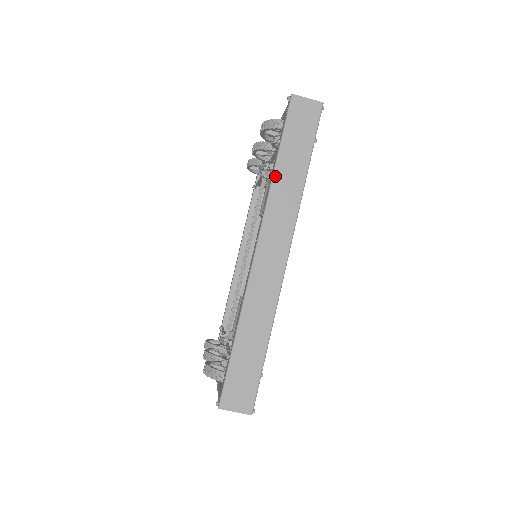
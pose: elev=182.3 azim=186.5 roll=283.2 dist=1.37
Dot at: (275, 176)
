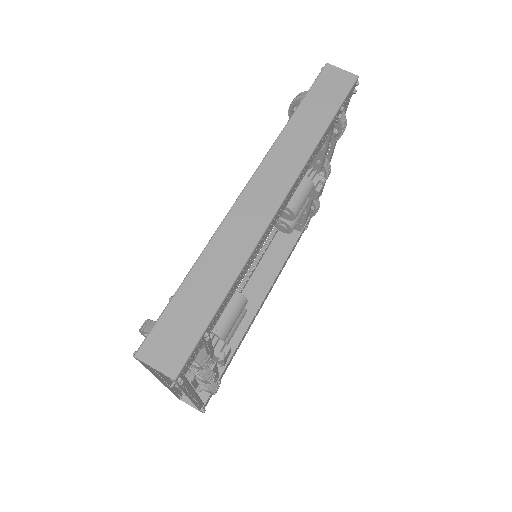
Dot at: (289, 125)
